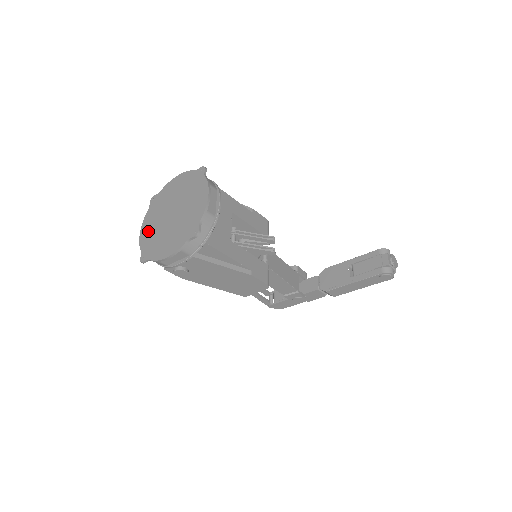
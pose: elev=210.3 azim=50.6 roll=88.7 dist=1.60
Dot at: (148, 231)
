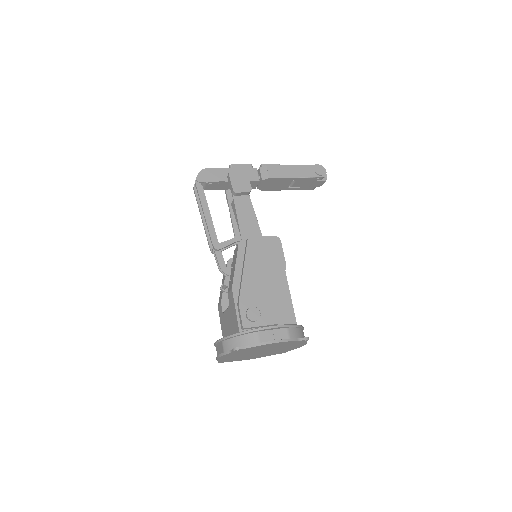
Dot at: occluded
